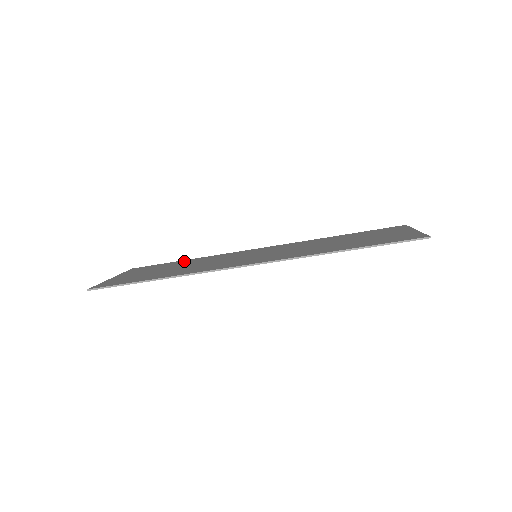
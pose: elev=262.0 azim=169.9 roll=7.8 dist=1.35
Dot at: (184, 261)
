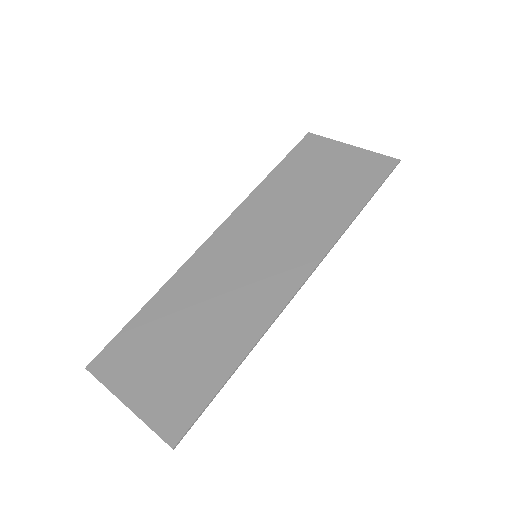
Dot at: (154, 310)
